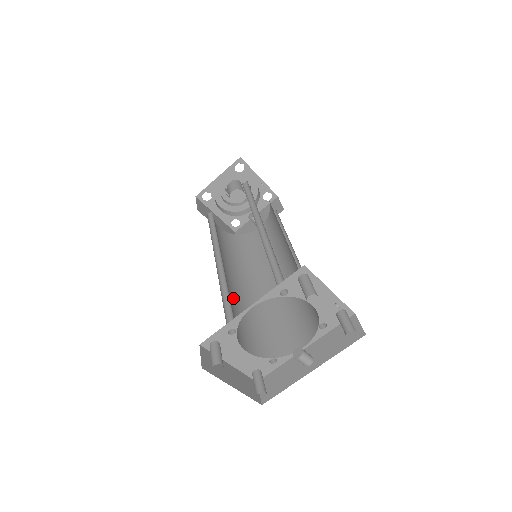
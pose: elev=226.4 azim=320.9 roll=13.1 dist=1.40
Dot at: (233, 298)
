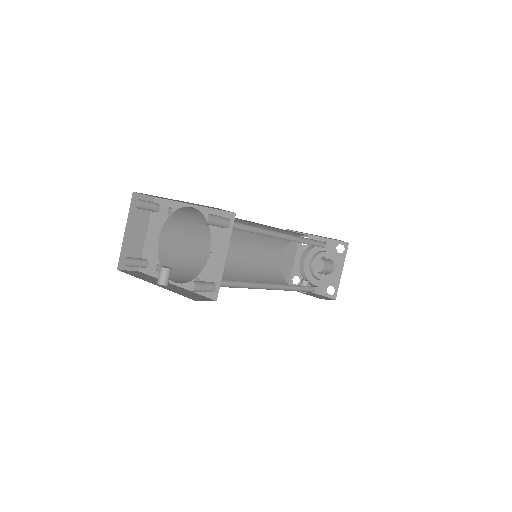
Dot at: (210, 242)
